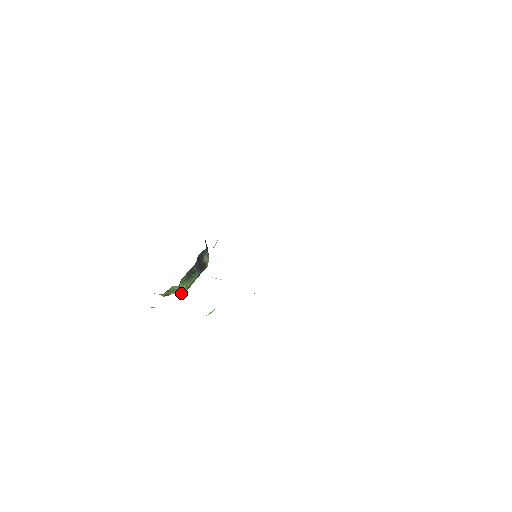
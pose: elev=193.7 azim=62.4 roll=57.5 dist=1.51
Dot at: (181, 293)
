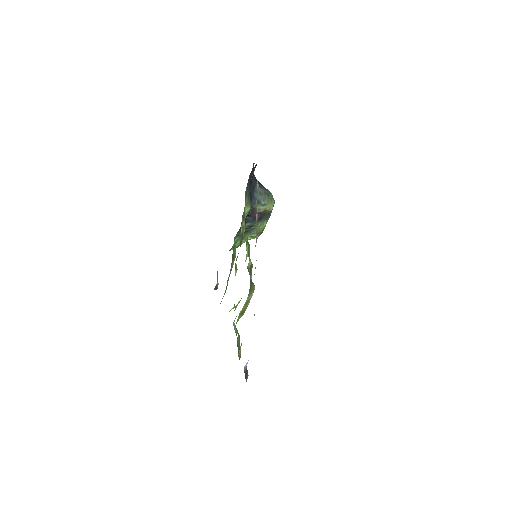
Dot at: occluded
